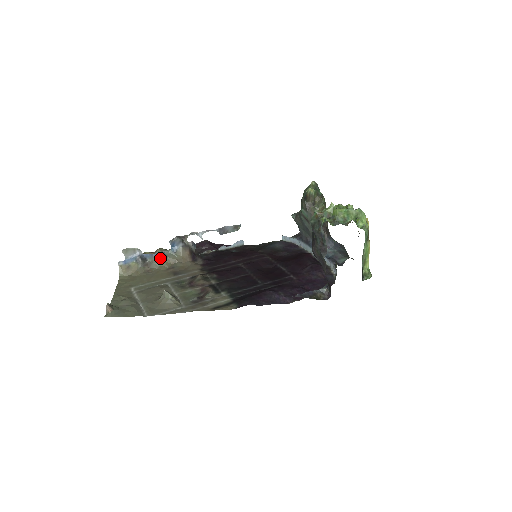
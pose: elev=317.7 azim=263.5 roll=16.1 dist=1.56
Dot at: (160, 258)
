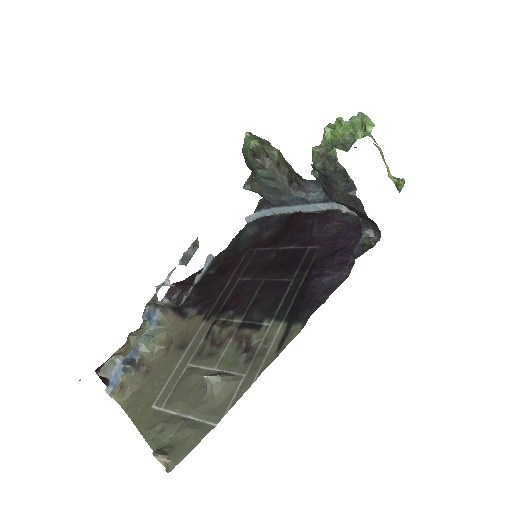
Dot at: (147, 345)
